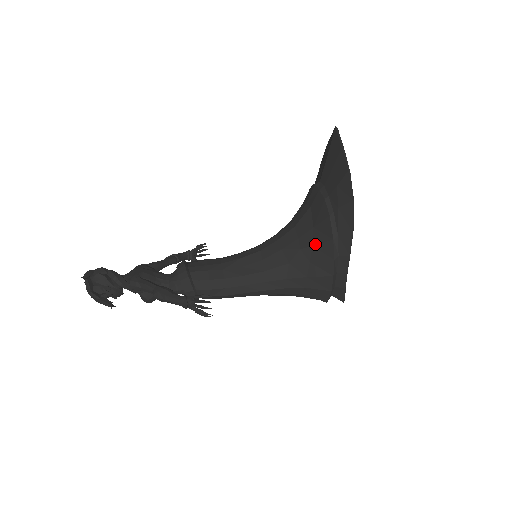
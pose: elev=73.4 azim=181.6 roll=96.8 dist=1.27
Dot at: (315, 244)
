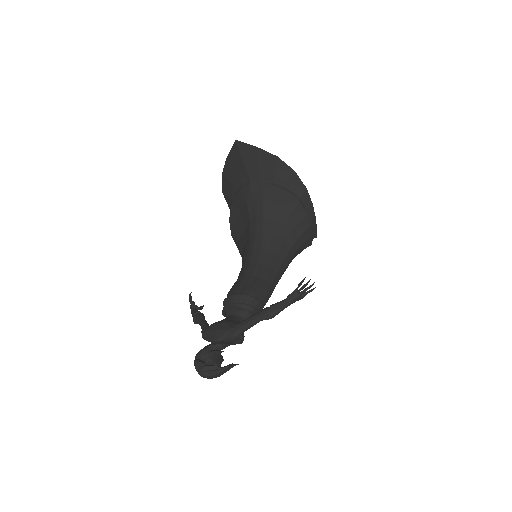
Dot at: (290, 214)
